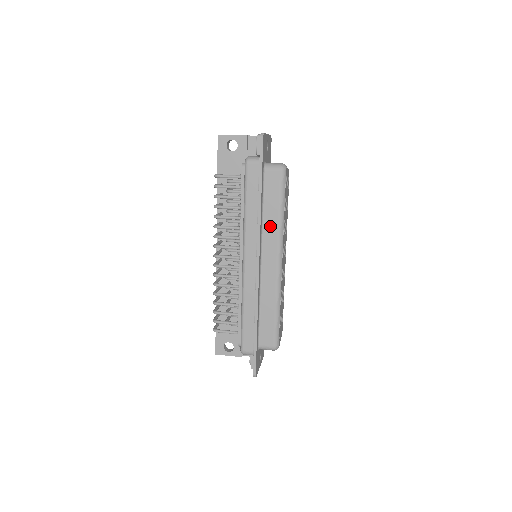
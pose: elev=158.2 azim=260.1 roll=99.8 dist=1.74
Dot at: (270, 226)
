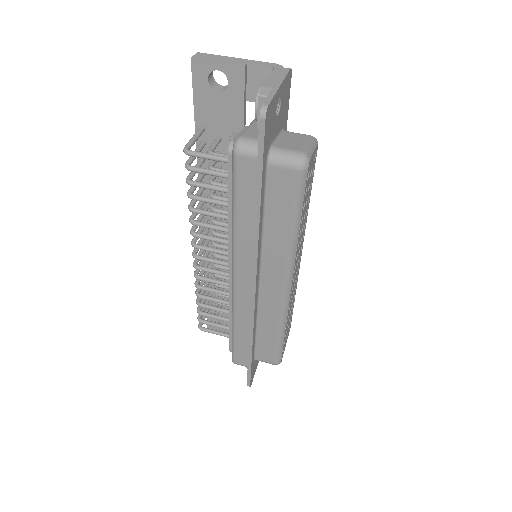
Dot at: (275, 244)
